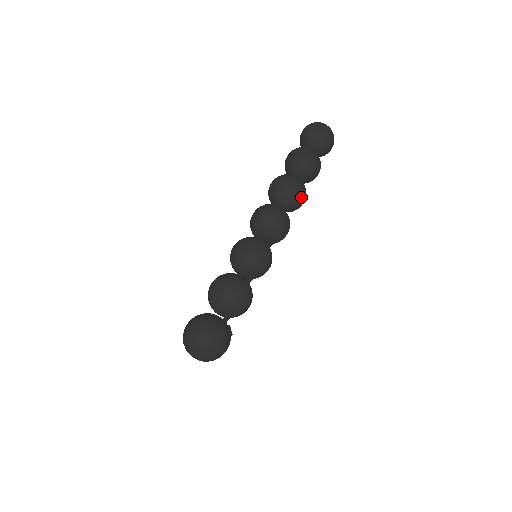
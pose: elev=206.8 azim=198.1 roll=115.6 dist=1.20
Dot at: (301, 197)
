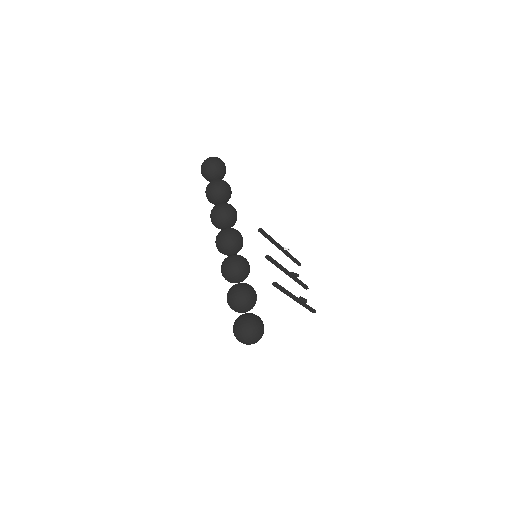
Dot at: (228, 211)
